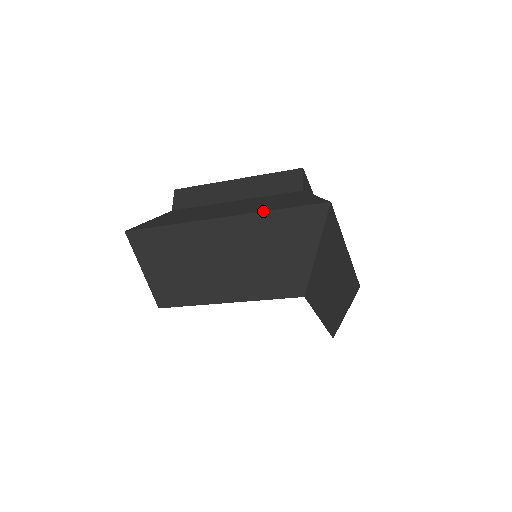
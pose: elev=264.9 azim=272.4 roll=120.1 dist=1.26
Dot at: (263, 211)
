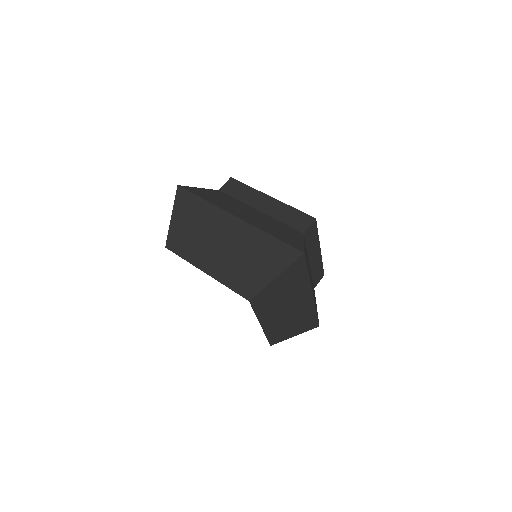
Dot at: (262, 230)
